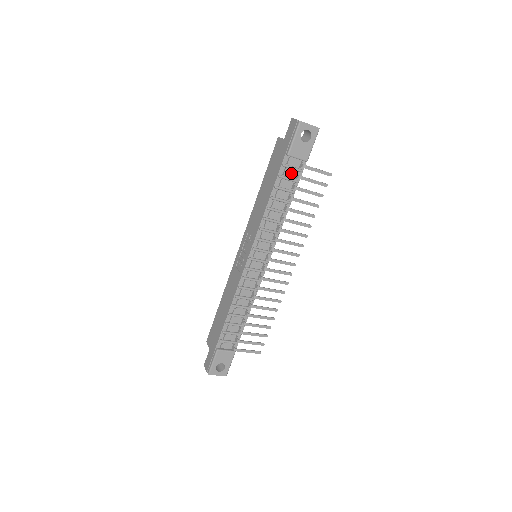
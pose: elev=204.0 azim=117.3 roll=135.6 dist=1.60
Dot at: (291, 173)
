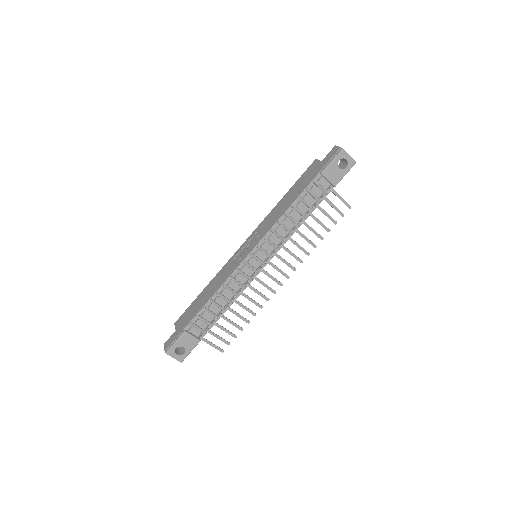
Dot at: (317, 191)
